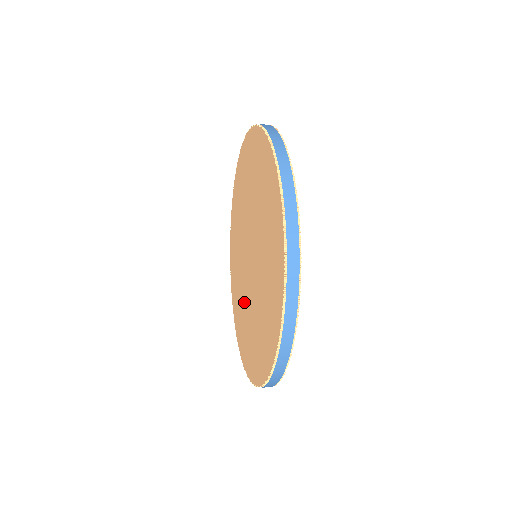
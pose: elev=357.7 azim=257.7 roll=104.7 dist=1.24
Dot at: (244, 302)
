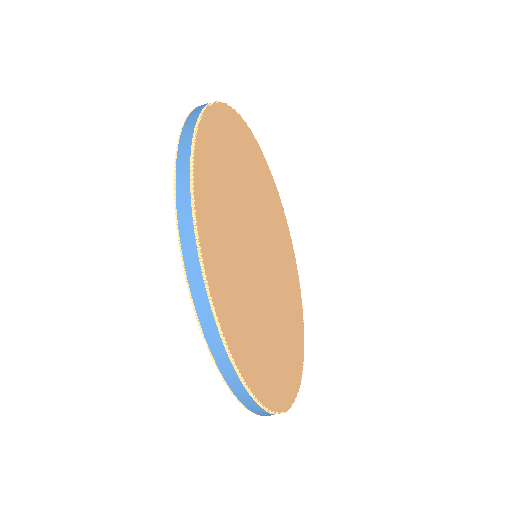
Dot at: occluded
